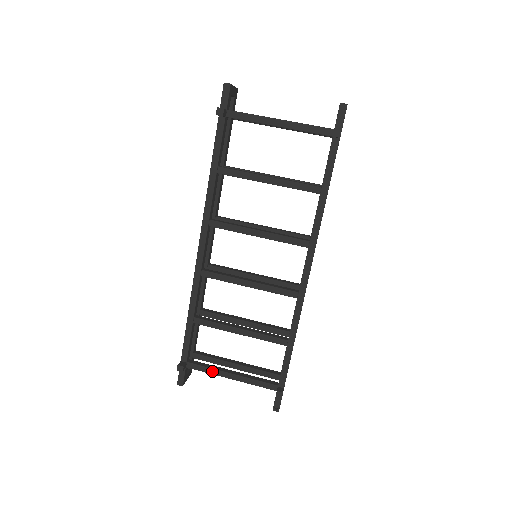
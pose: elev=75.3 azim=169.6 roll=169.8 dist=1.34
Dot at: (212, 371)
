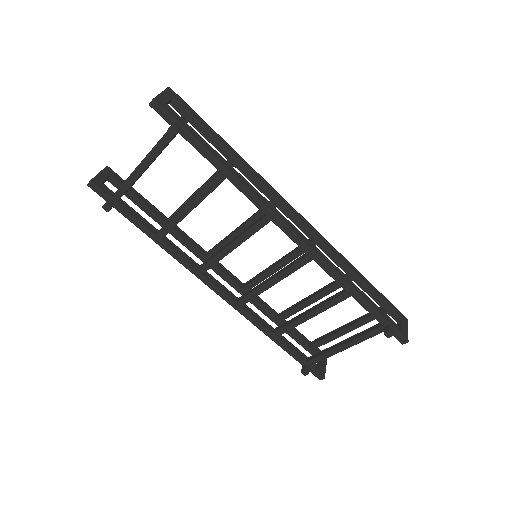
Dot at: (328, 354)
